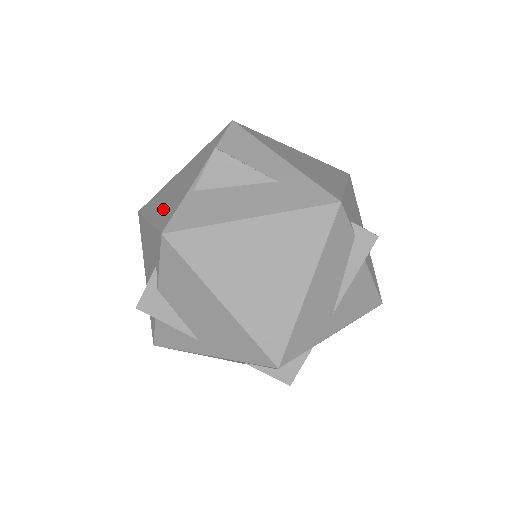
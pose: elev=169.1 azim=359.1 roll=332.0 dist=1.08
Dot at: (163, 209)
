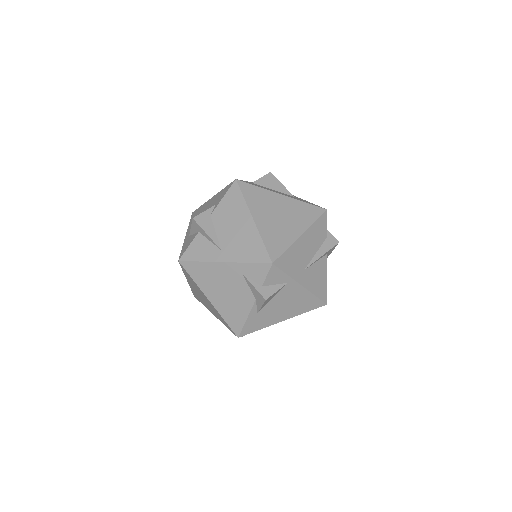
Dot at: occluded
